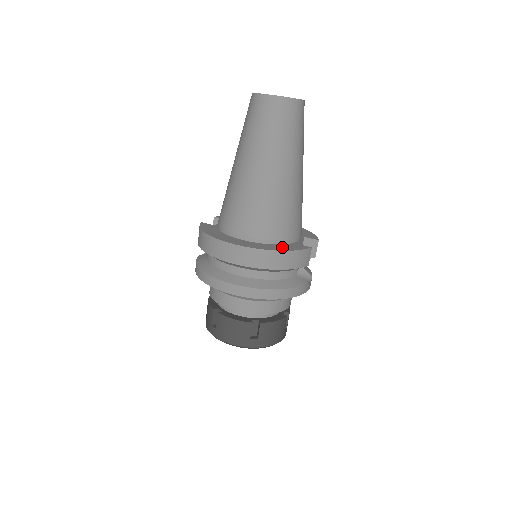
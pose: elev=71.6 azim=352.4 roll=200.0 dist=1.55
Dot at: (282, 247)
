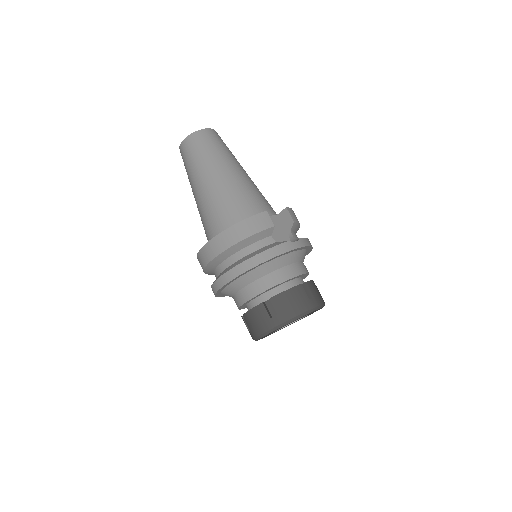
Dot at: occluded
